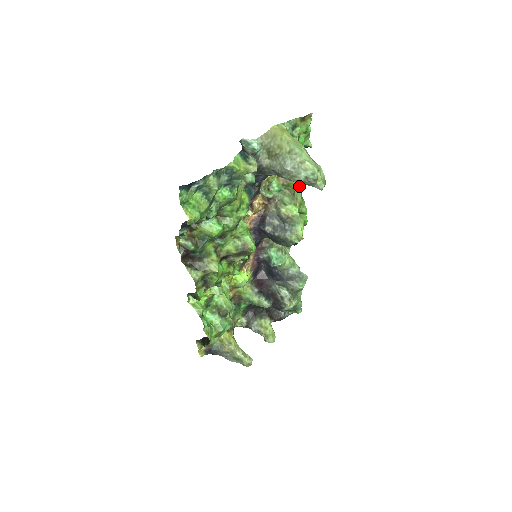
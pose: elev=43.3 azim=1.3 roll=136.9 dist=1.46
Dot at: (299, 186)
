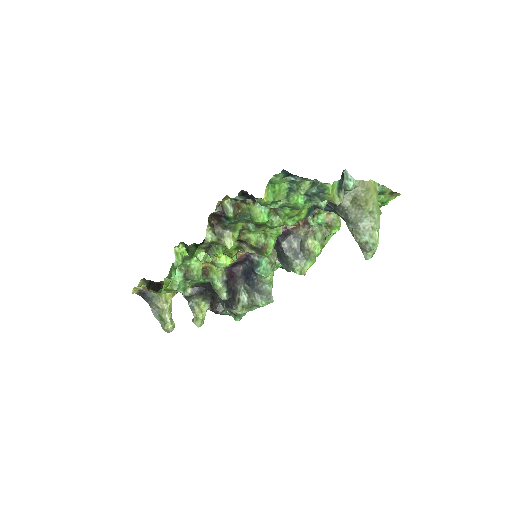
Dot at: occluded
